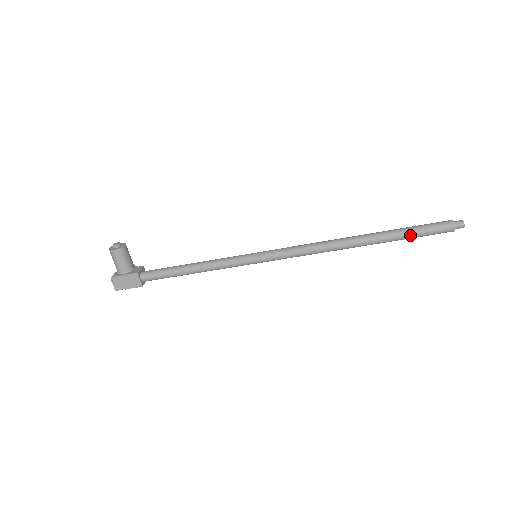
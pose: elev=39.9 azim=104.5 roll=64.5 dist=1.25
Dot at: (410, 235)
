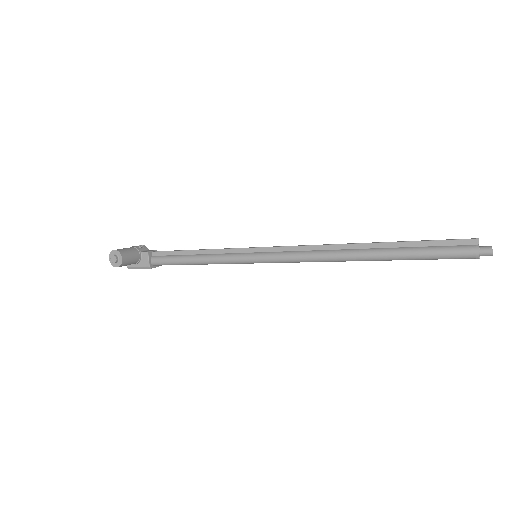
Dot at: occluded
